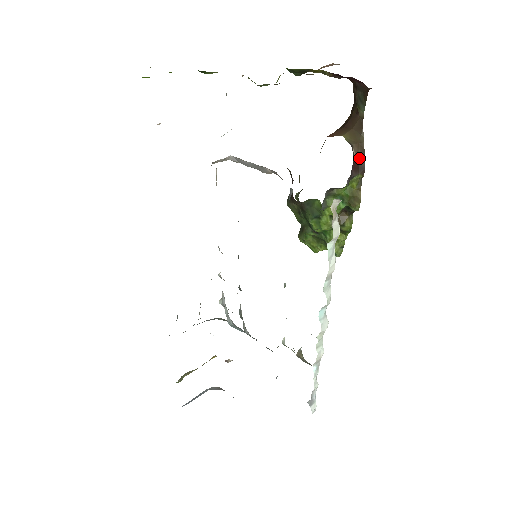
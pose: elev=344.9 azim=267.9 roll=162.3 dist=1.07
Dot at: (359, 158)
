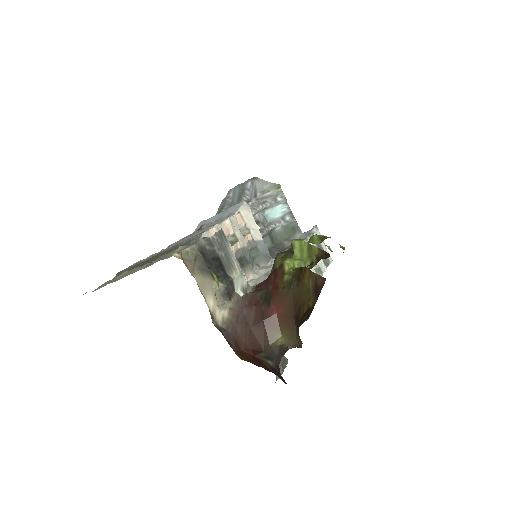
Dot at: occluded
